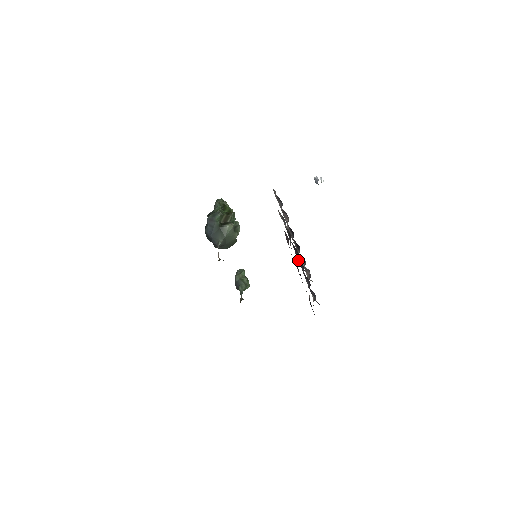
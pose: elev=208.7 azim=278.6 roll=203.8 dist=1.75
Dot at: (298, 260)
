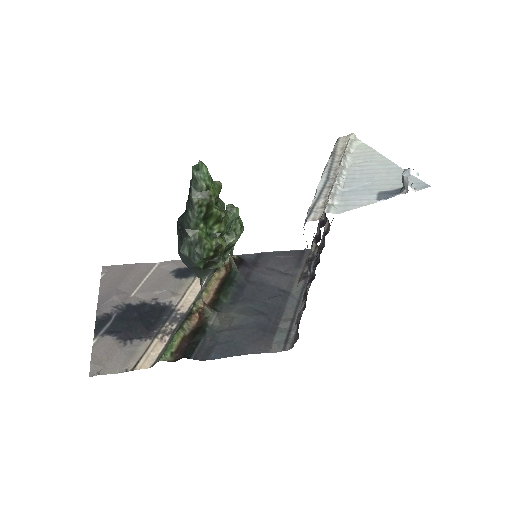
Dot at: occluded
